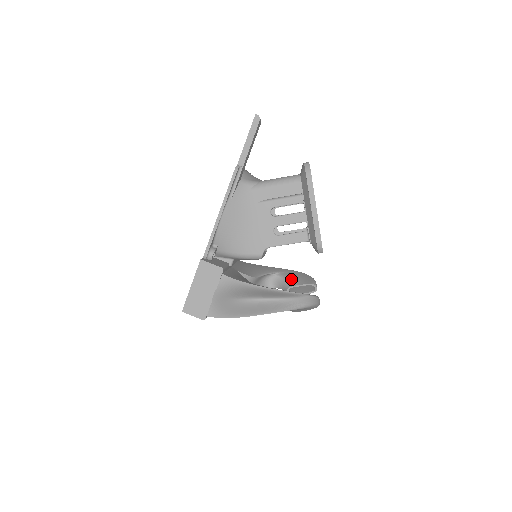
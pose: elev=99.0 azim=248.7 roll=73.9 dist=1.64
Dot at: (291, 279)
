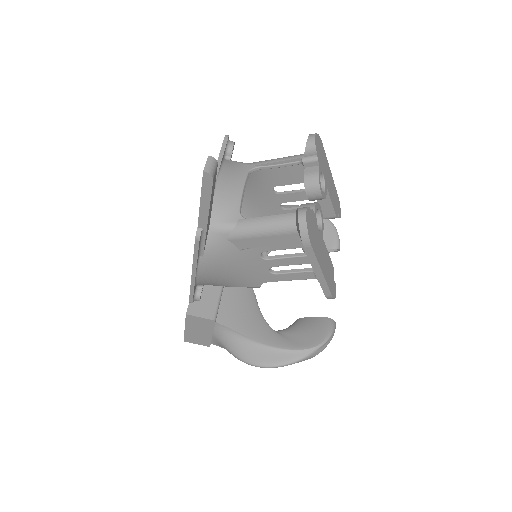
Dot at: occluded
